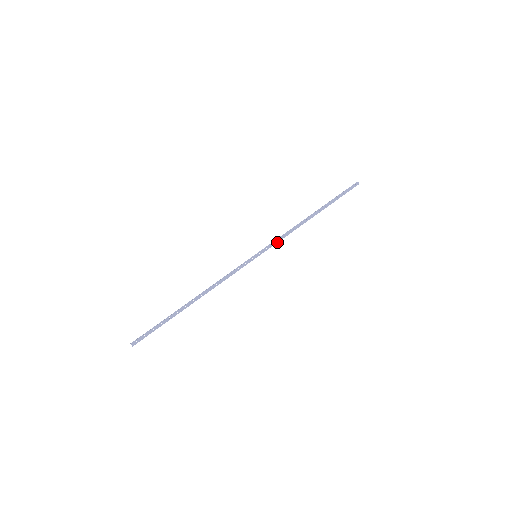
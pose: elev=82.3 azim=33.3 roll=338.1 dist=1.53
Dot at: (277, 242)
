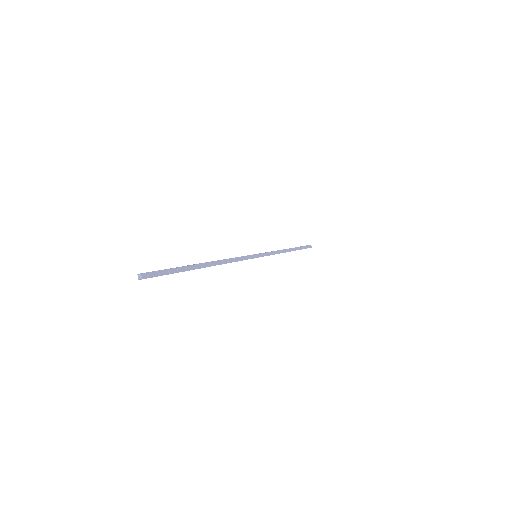
Dot at: (270, 254)
